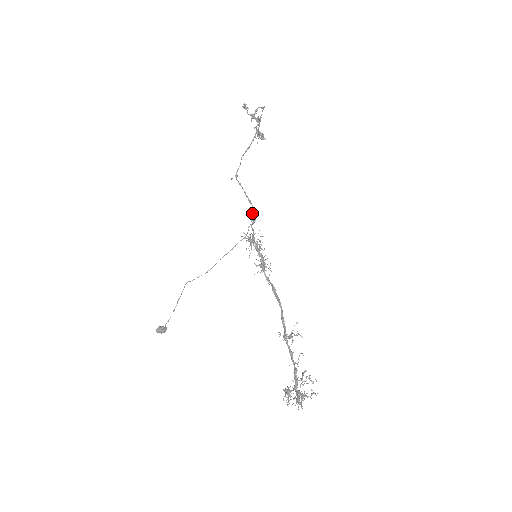
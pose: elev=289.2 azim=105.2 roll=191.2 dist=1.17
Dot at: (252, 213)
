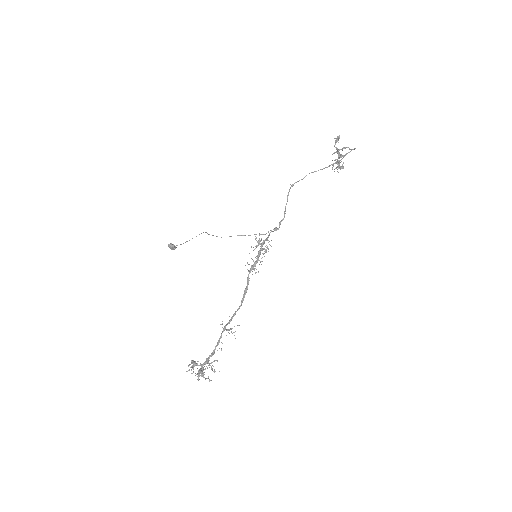
Dot at: (279, 223)
